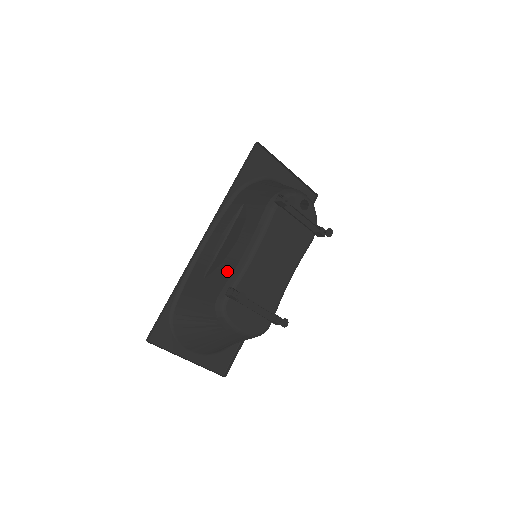
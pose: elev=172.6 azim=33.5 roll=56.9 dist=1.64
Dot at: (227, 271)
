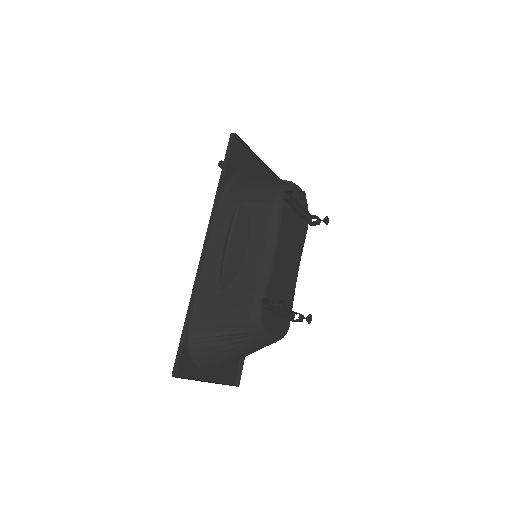
Dot at: (250, 280)
